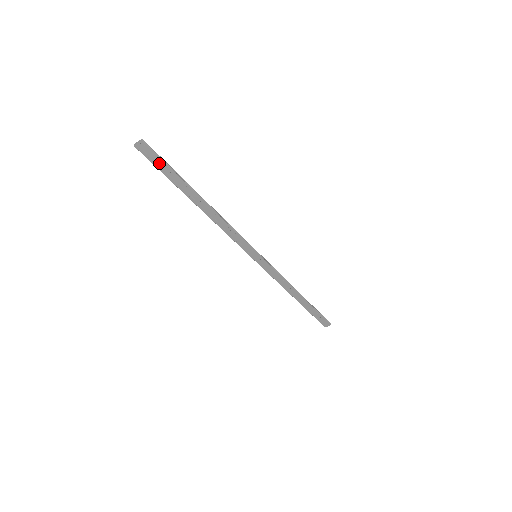
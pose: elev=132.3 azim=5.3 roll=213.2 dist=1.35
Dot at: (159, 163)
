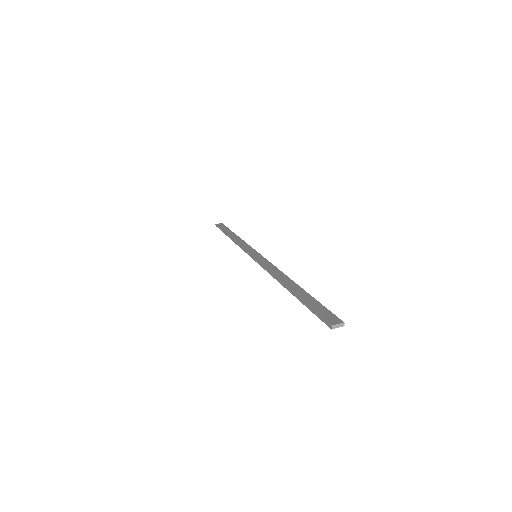
Dot at: (321, 312)
